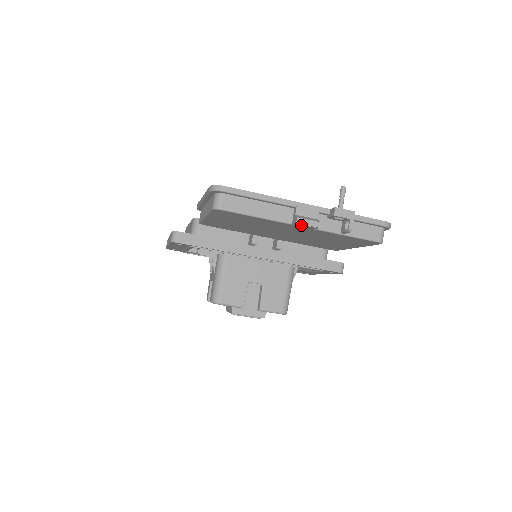
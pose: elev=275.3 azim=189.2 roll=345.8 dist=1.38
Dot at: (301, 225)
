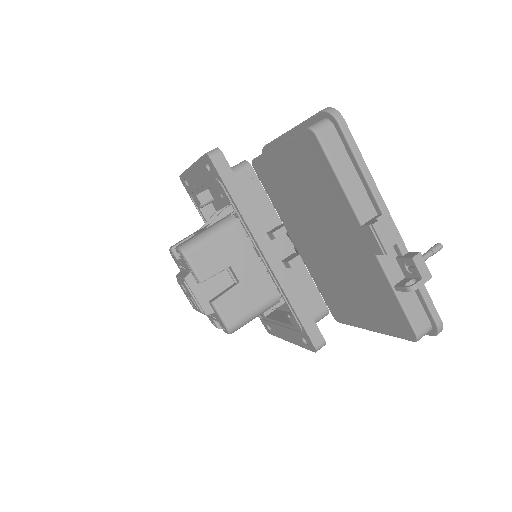
Dot at: (371, 234)
